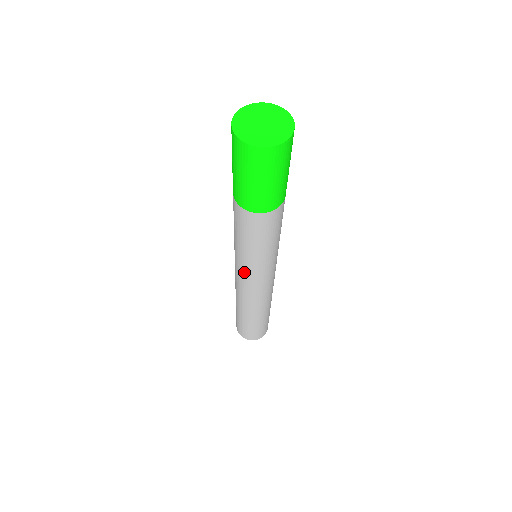
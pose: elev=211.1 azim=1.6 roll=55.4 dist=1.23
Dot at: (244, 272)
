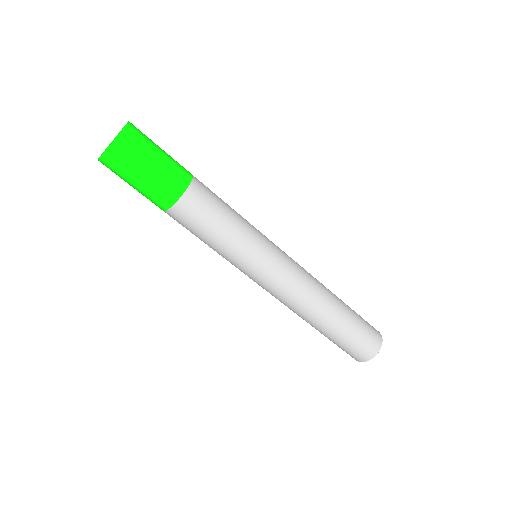
Dot at: (248, 274)
